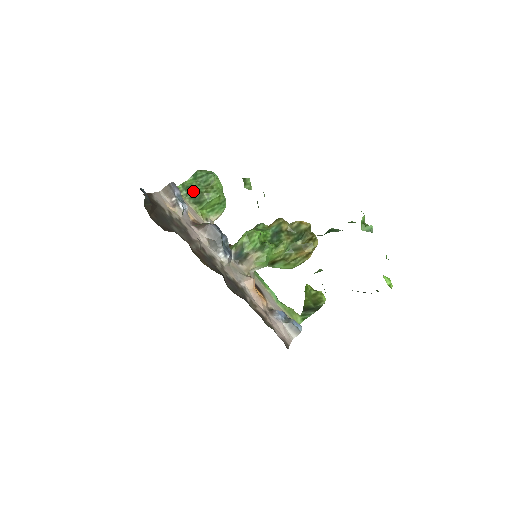
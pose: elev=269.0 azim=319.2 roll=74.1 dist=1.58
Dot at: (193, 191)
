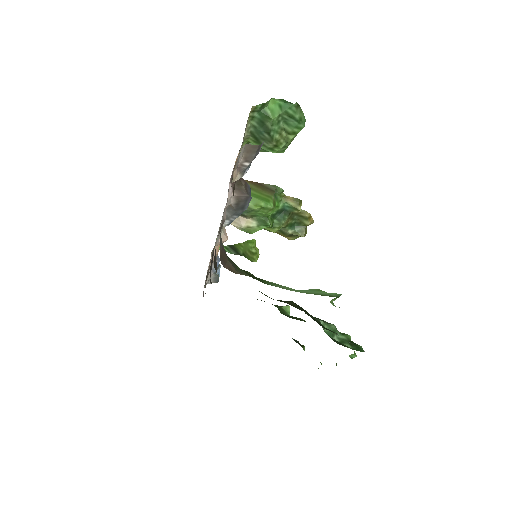
Dot at: (266, 126)
